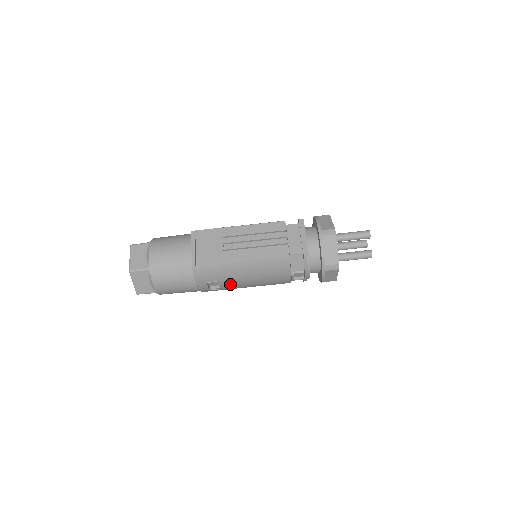
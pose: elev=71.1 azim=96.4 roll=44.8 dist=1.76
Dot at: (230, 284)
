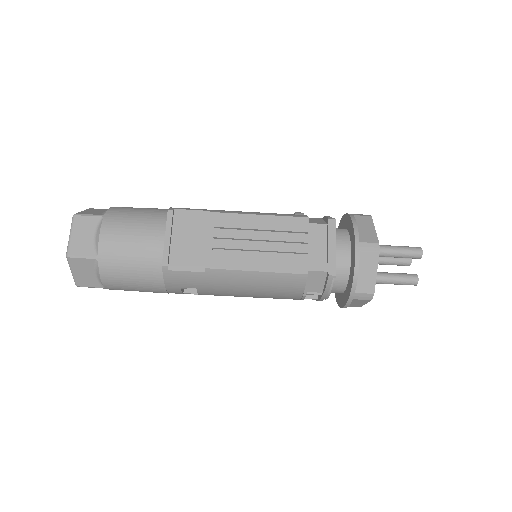
Dot at: (214, 293)
